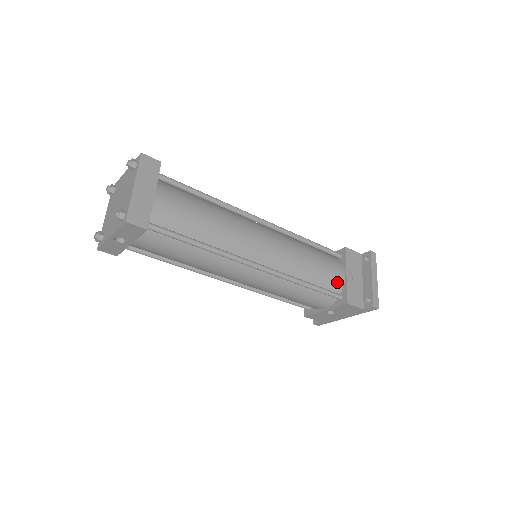
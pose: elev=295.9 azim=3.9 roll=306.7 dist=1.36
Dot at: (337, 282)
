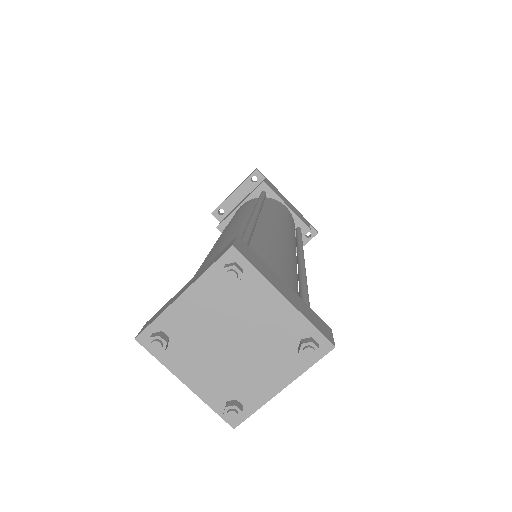
Dot at: occluded
